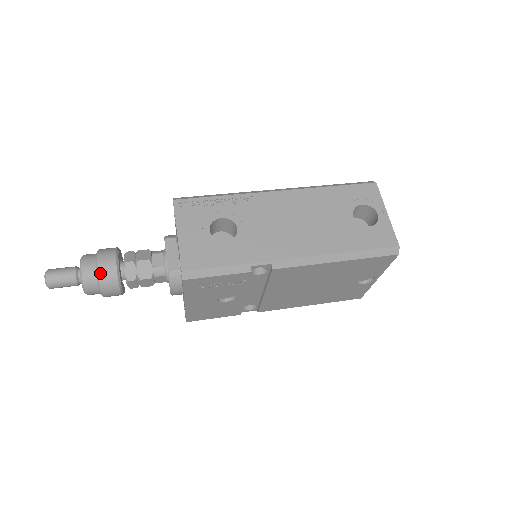
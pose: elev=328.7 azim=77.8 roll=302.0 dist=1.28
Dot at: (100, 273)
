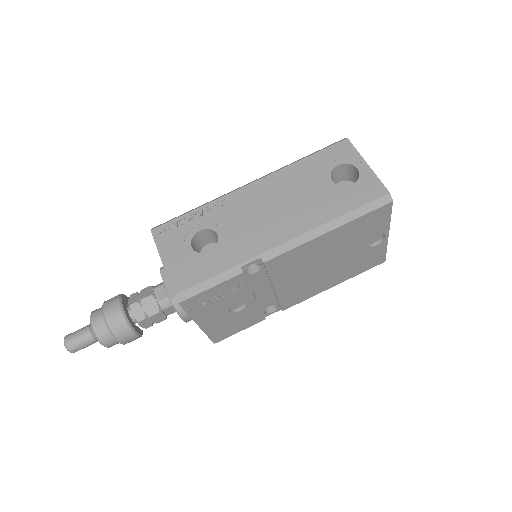
Dot at: (109, 323)
